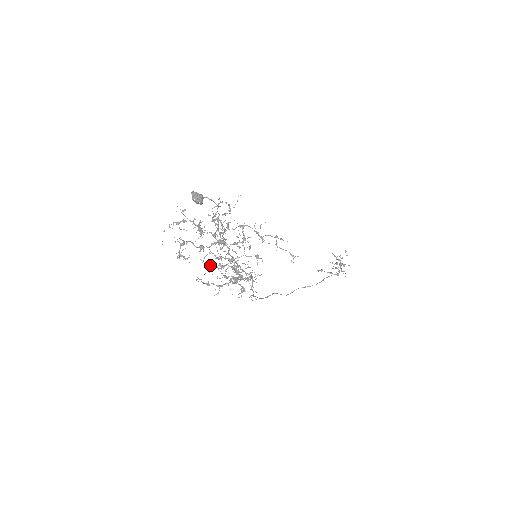
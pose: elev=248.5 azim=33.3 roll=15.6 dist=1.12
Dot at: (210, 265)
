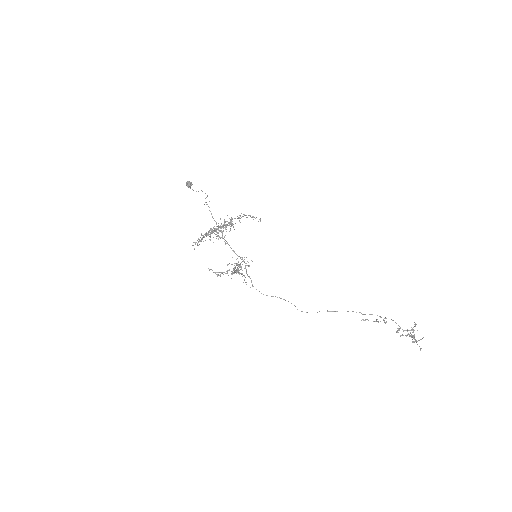
Dot at: occluded
